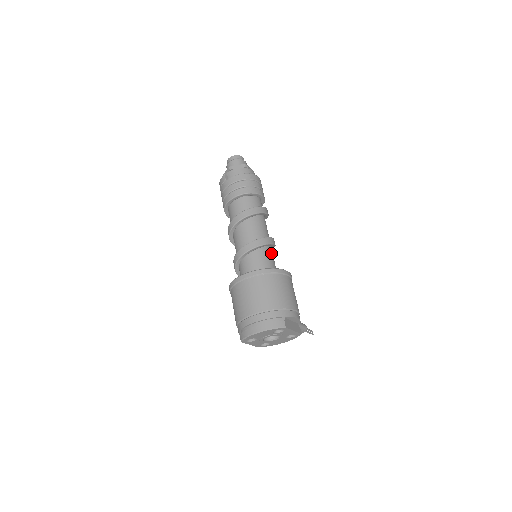
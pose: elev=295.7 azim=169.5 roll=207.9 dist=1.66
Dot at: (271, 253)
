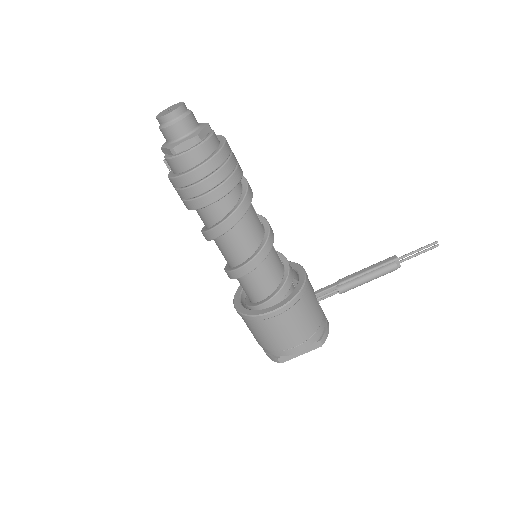
Dot at: (257, 276)
